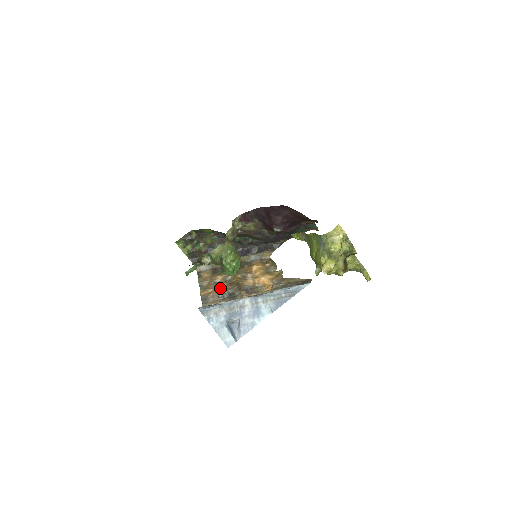
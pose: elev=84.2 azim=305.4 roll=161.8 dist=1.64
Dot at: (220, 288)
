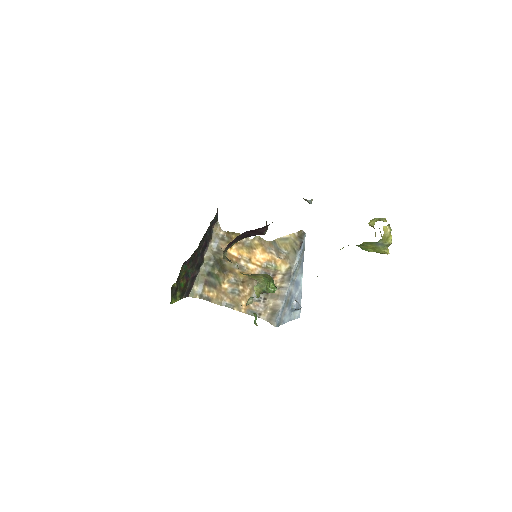
Dot at: (246, 294)
